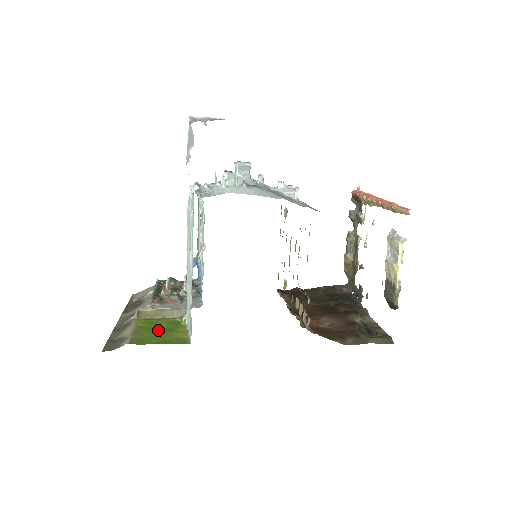
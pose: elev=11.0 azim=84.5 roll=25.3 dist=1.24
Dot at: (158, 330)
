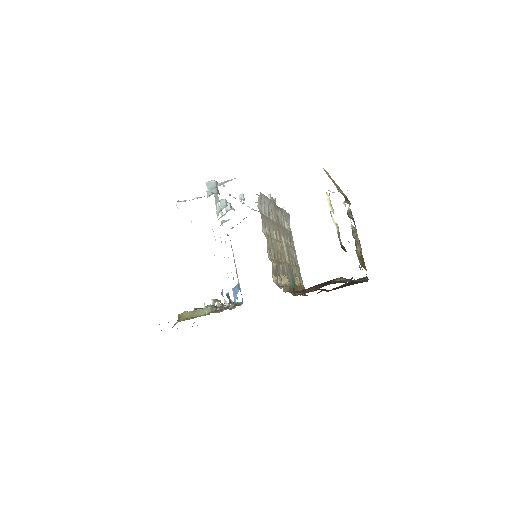
Dot at: occluded
